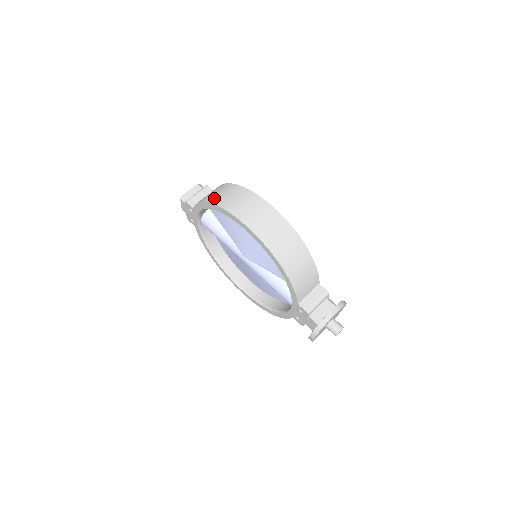
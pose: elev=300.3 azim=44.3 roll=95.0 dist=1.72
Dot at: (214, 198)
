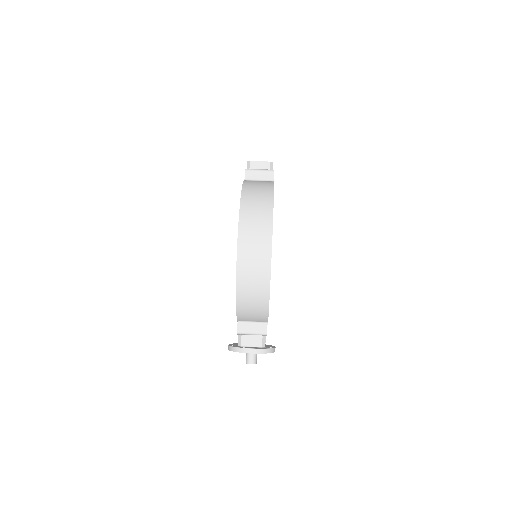
Dot at: (248, 196)
